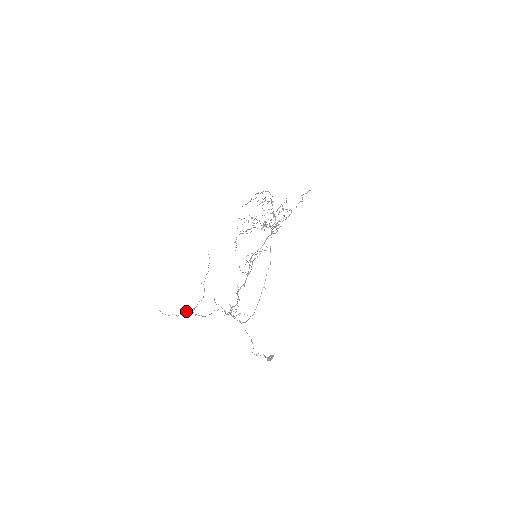
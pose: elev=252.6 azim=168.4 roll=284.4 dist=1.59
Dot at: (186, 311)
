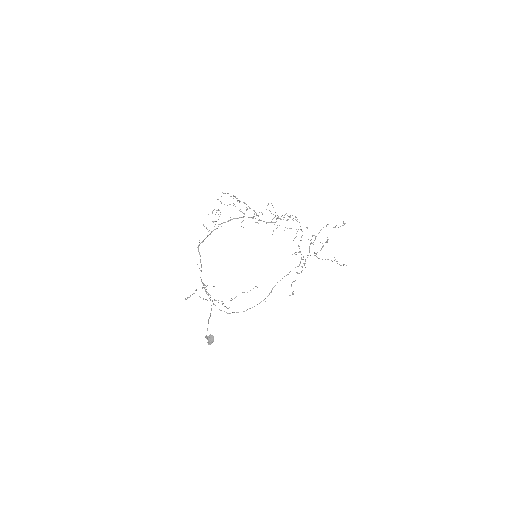
Dot at: occluded
